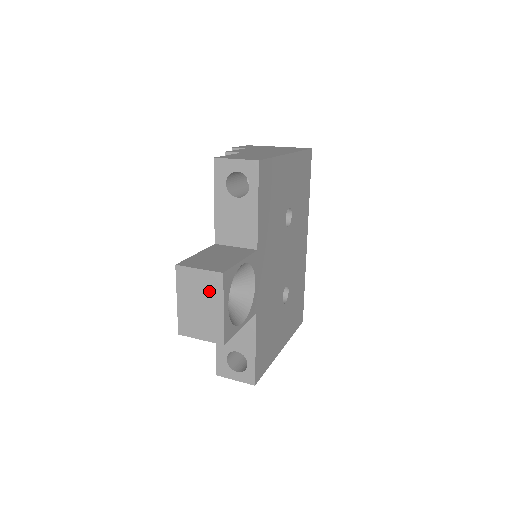
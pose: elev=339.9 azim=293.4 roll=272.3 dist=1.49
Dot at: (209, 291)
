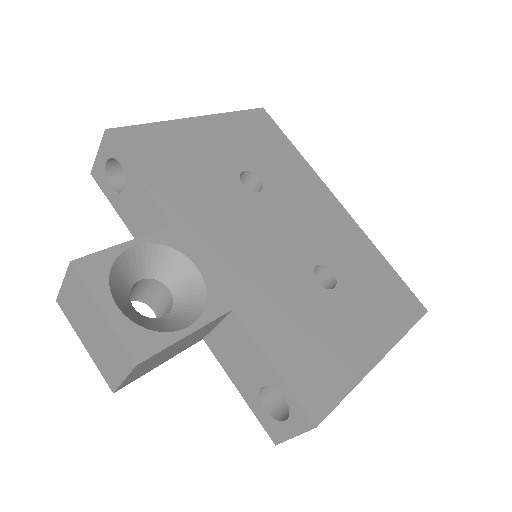
Dot at: (82, 301)
